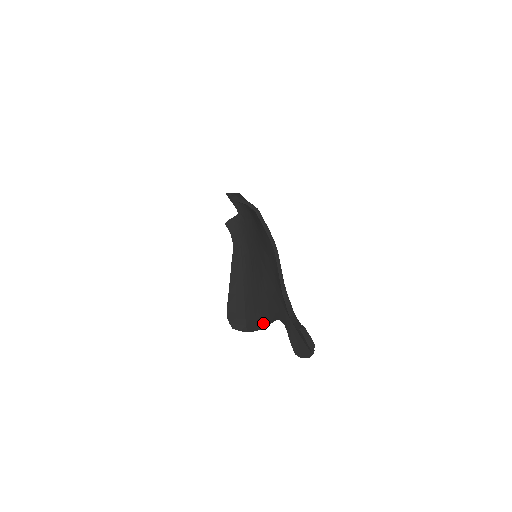
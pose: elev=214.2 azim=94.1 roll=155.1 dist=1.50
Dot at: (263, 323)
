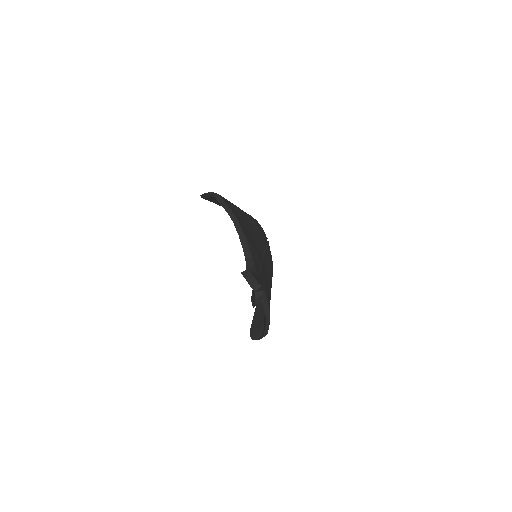
Dot at: occluded
